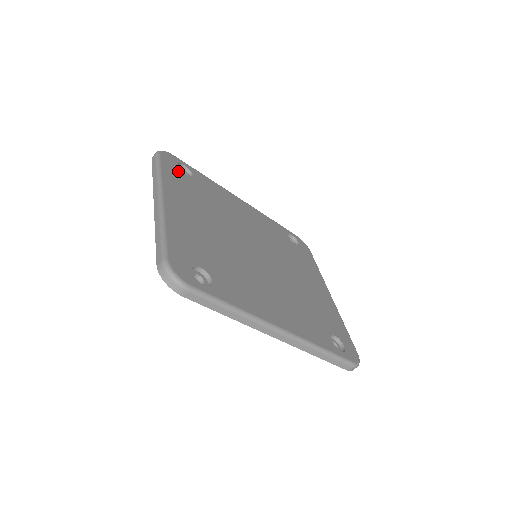
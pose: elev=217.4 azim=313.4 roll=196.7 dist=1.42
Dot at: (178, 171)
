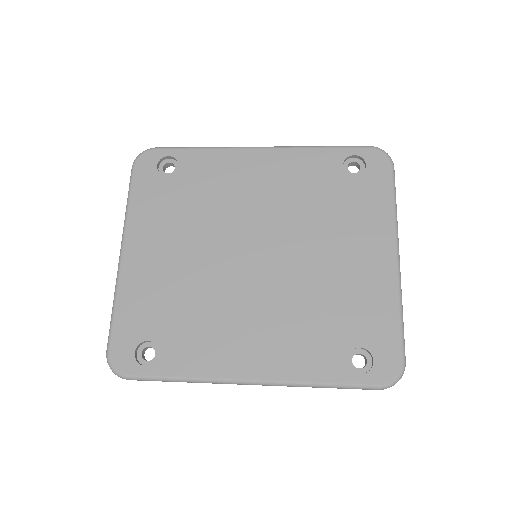
Dot at: (155, 179)
